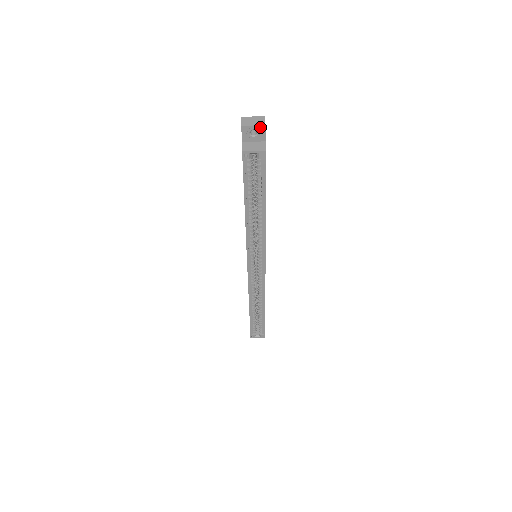
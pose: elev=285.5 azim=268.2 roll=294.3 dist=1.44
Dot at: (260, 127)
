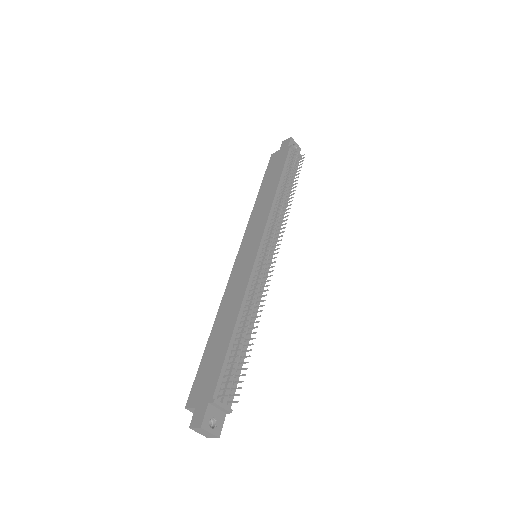
Dot at: (204, 434)
